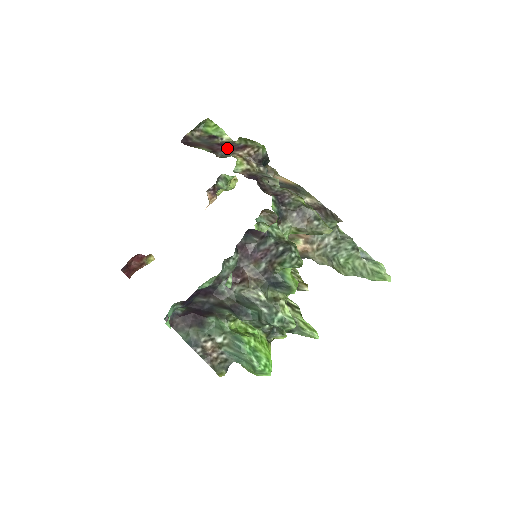
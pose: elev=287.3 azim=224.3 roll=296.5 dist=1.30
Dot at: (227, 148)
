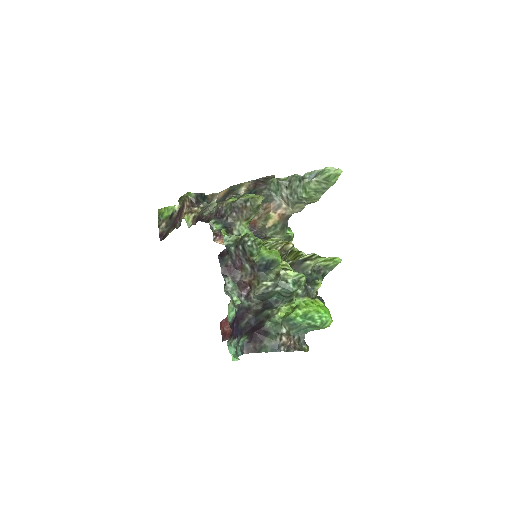
Dot at: (179, 216)
